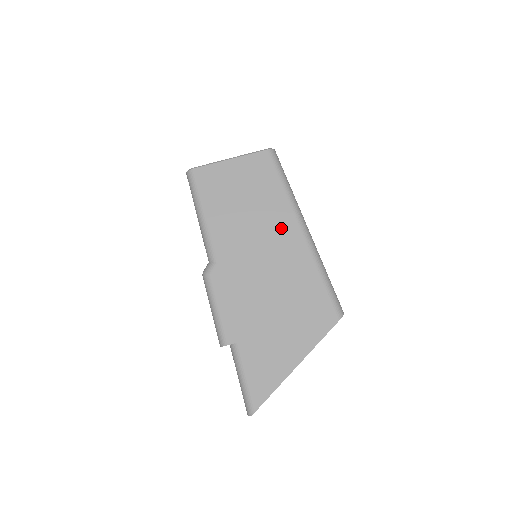
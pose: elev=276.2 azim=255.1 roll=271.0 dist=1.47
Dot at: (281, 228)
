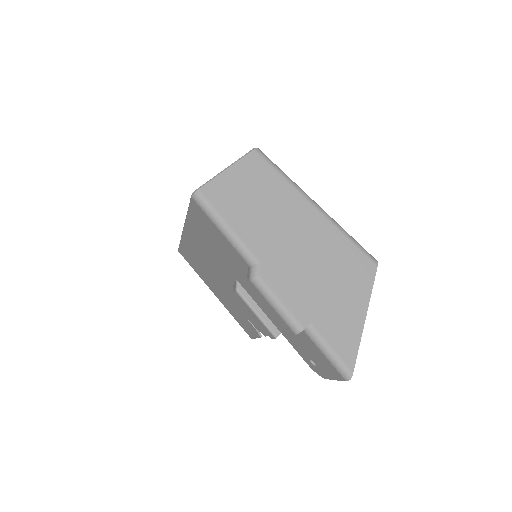
Dot at: (297, 211)
